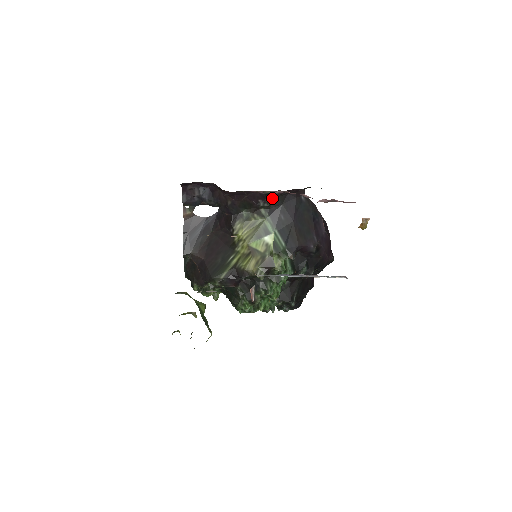
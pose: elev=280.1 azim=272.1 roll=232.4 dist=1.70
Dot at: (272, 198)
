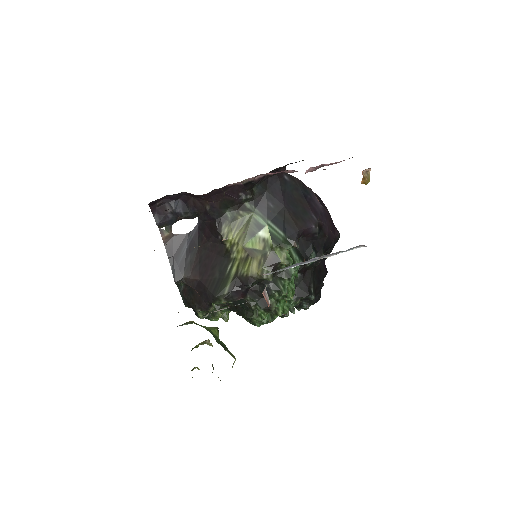
Dot at: (253, 187)
